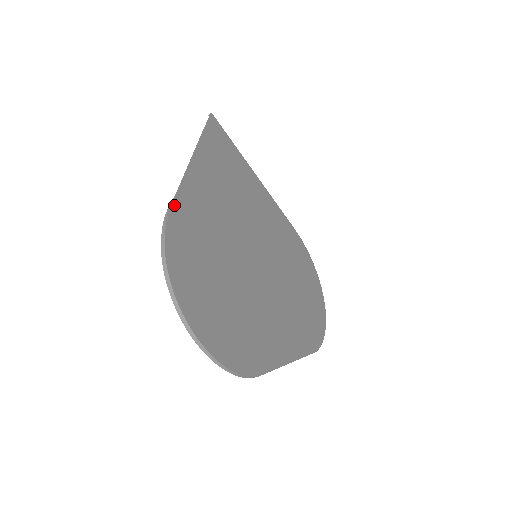
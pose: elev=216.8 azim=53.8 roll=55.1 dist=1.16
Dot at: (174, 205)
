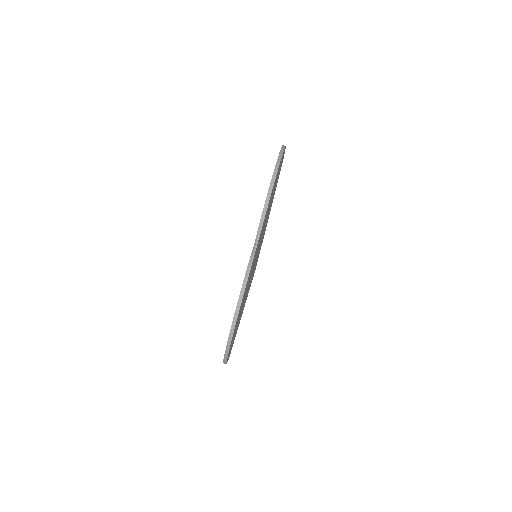
Dot at: occluded
